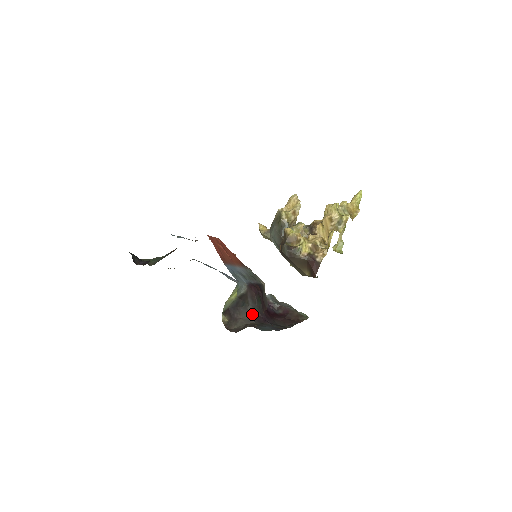
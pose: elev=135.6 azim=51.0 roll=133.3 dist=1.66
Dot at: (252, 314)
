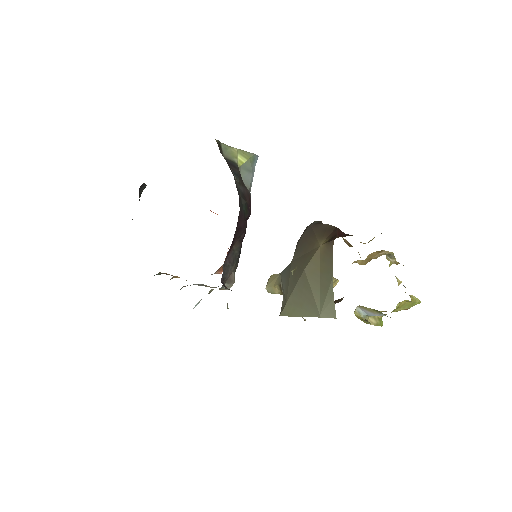
Dot at: (235, 183)
